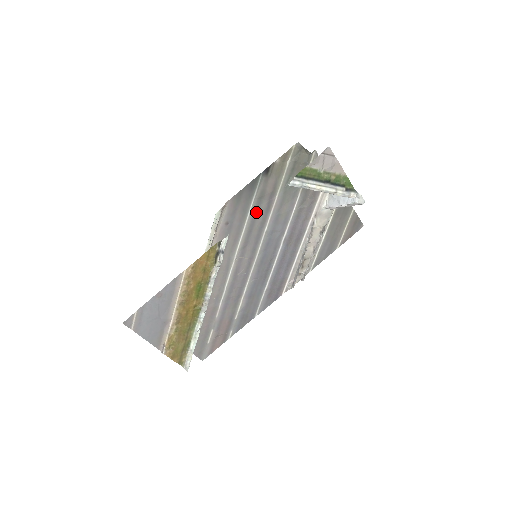
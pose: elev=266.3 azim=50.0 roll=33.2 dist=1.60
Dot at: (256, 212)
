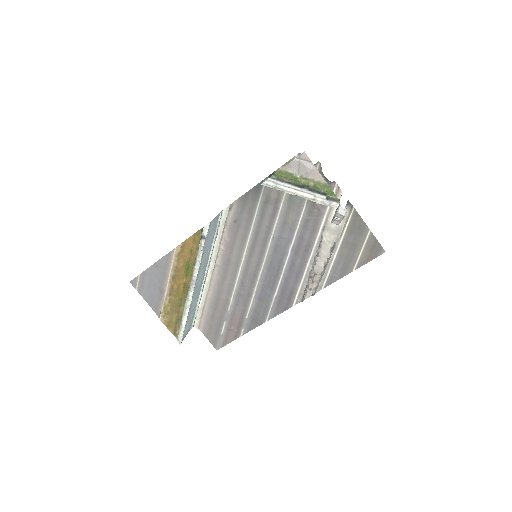
Dot at: (262, 215)
